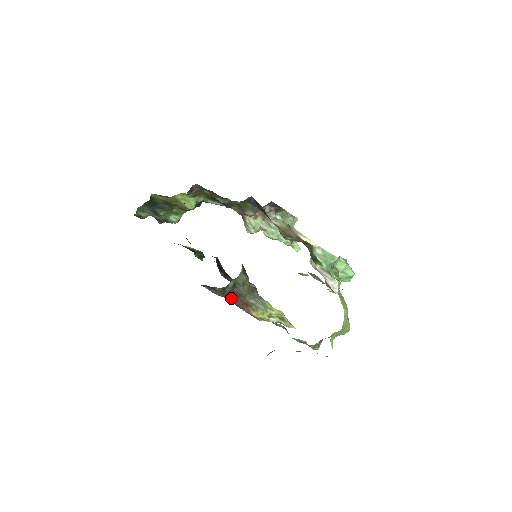
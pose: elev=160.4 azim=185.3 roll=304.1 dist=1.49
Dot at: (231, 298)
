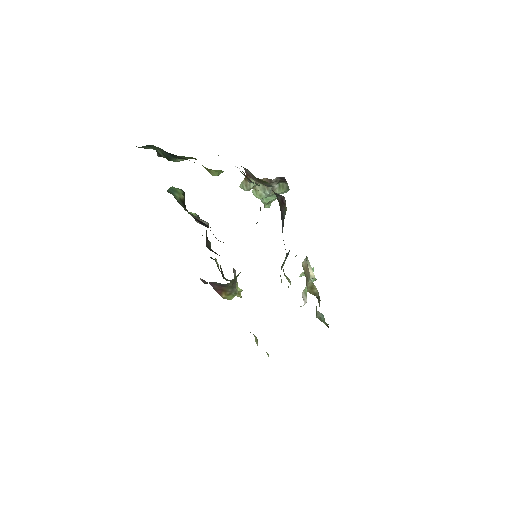
Dot at: (214, 284)
